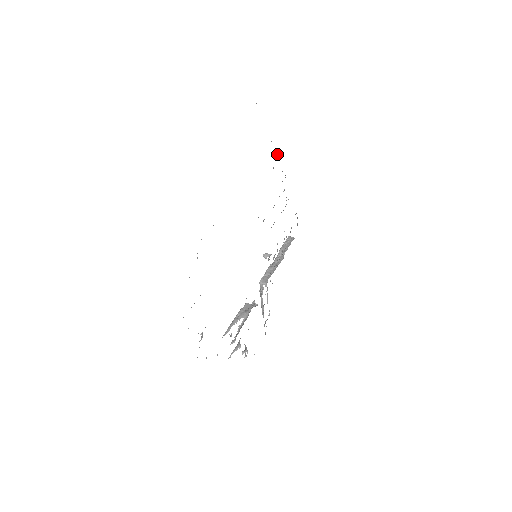
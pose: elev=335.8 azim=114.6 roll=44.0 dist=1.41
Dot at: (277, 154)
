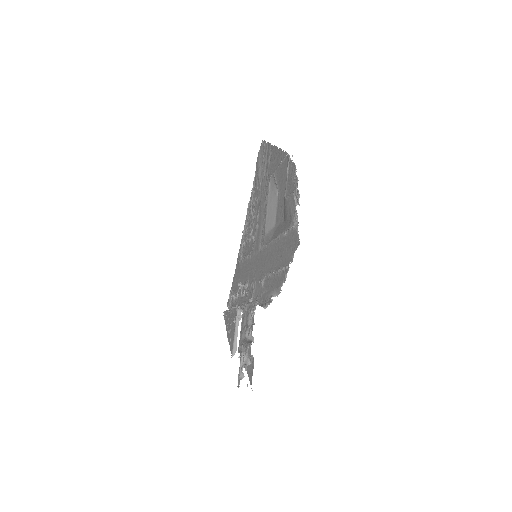
Dot at: (248, 204)
